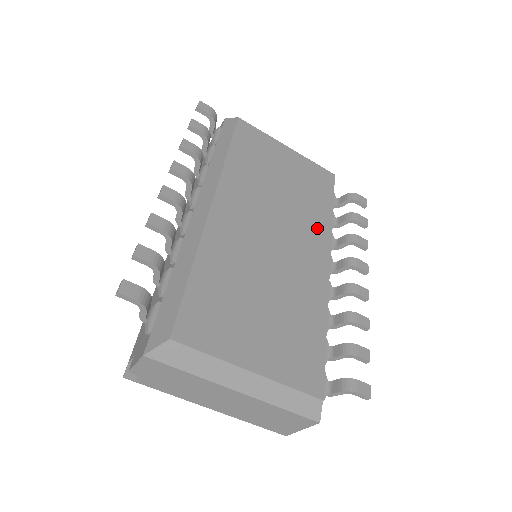
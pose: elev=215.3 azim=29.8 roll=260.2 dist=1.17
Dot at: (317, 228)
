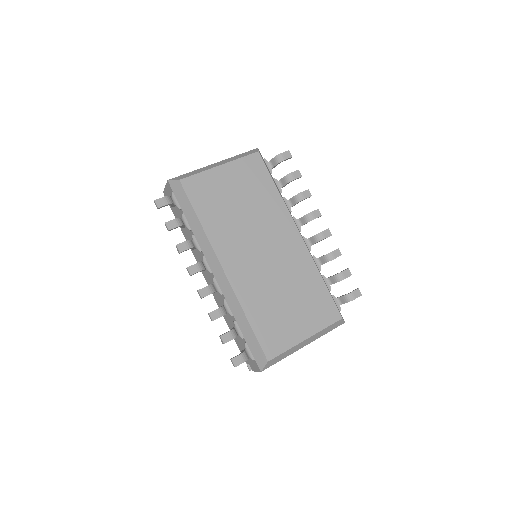
Dot at: (278, 215)
